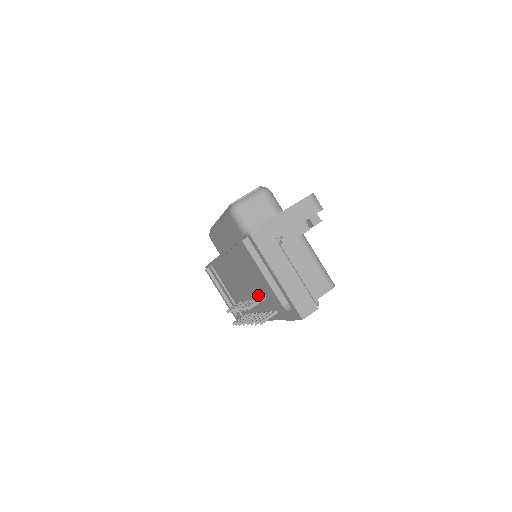
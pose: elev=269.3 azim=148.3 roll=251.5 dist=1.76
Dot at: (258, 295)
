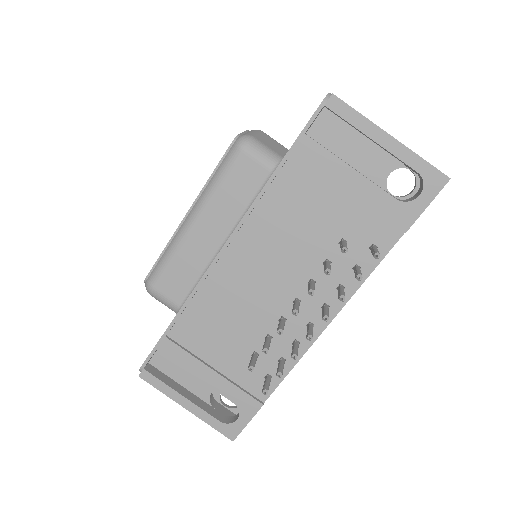
Dot at: (322, 259)
